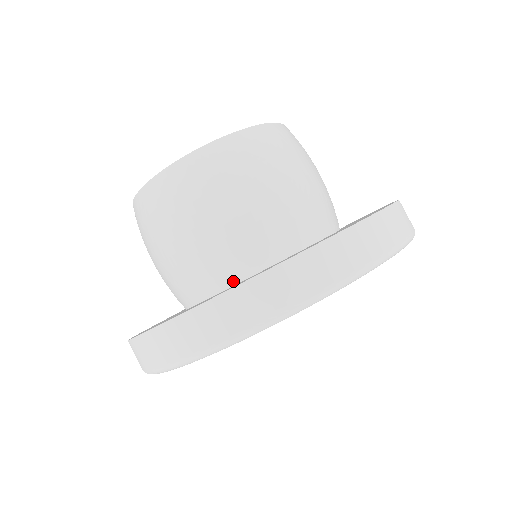
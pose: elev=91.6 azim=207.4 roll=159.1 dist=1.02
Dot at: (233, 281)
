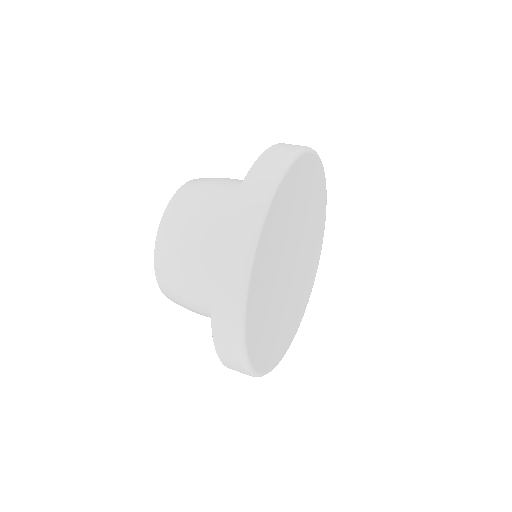
Dot at: occluded
